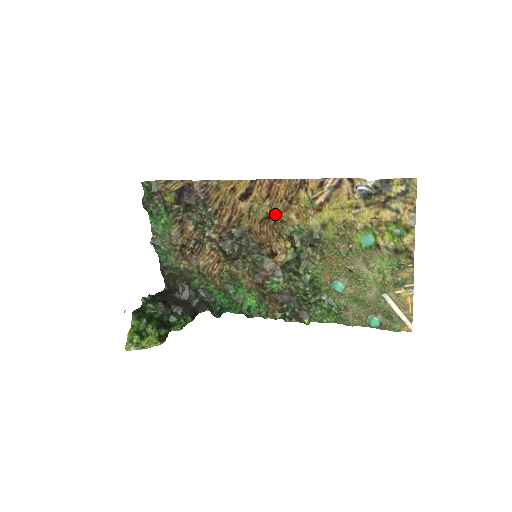
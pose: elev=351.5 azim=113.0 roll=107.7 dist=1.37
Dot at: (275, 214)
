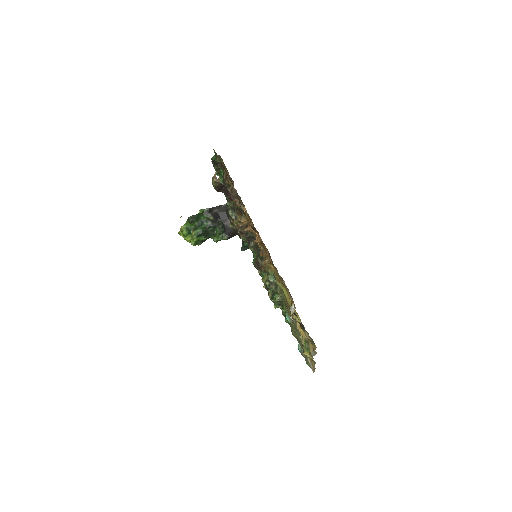
Dot at: (264, 255)
